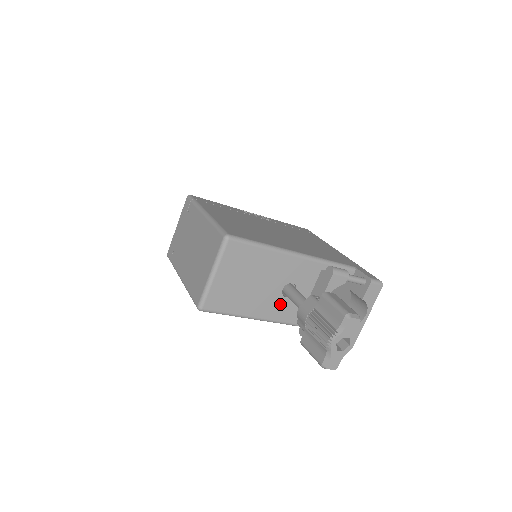
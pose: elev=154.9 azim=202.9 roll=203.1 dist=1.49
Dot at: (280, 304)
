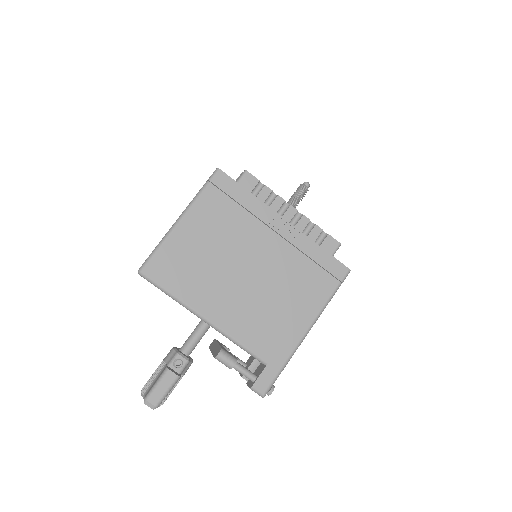
Dot at: occluded
